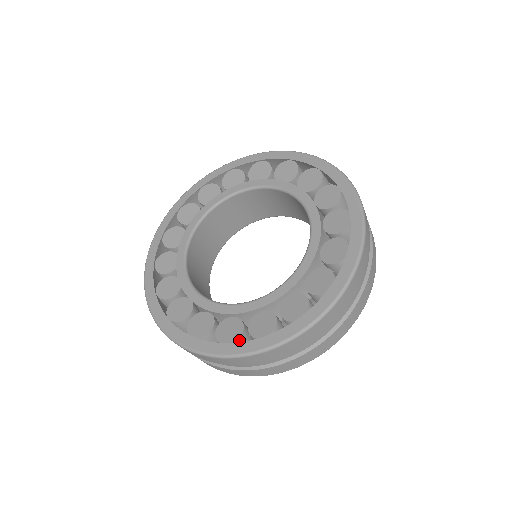
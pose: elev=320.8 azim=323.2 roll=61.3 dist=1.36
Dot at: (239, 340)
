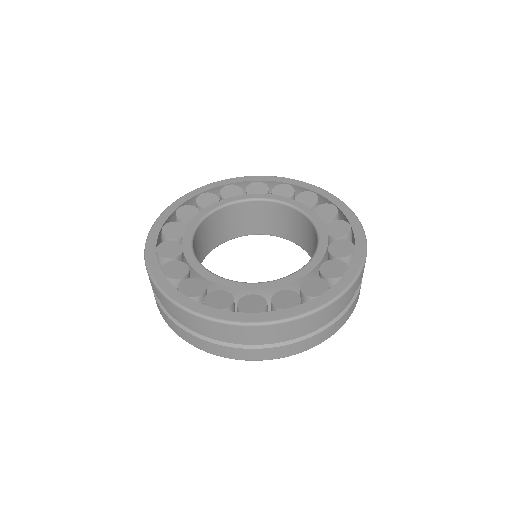
Dot at: (300, 304)
